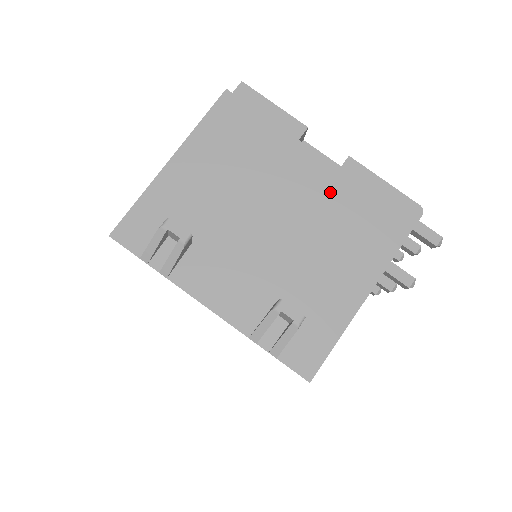
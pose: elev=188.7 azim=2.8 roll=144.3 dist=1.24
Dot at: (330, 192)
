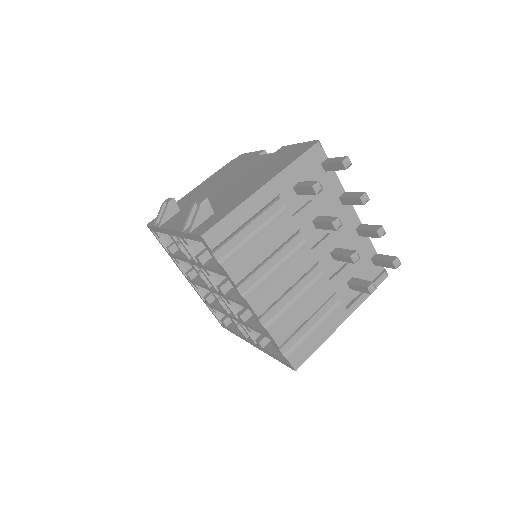
Dot at: (264, 162)
